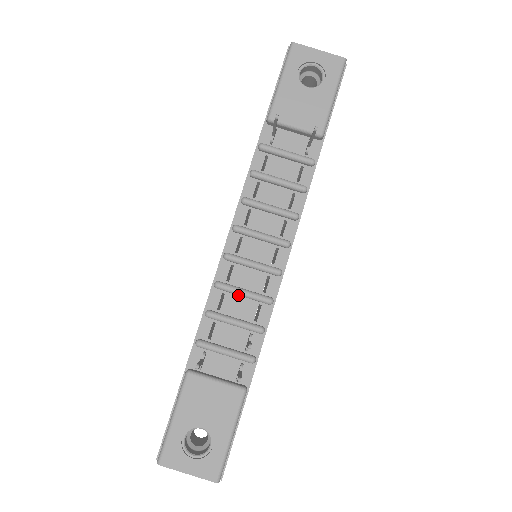
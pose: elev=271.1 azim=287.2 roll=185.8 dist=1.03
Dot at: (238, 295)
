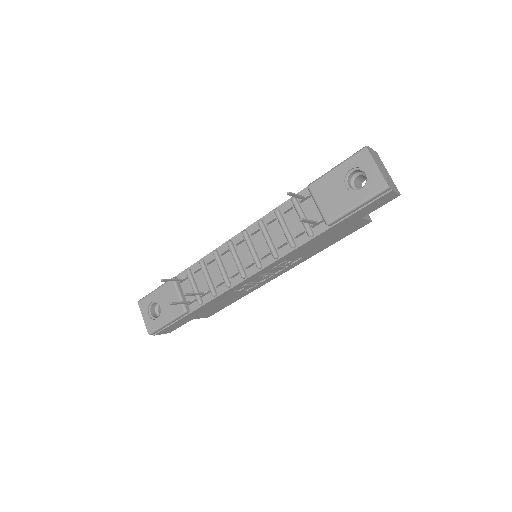
Dot at: (220, 267)
